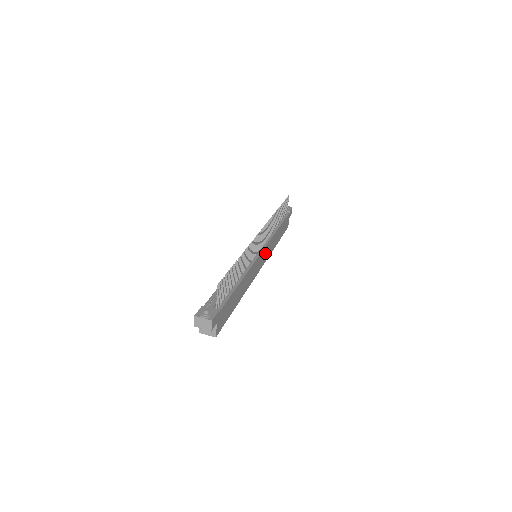
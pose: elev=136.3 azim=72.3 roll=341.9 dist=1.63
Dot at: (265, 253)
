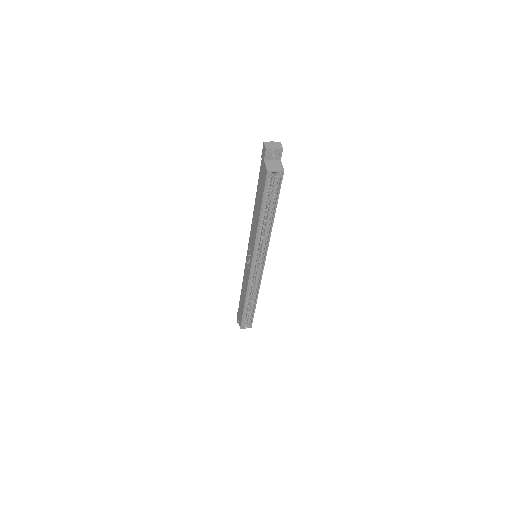
Dot at: occluded
